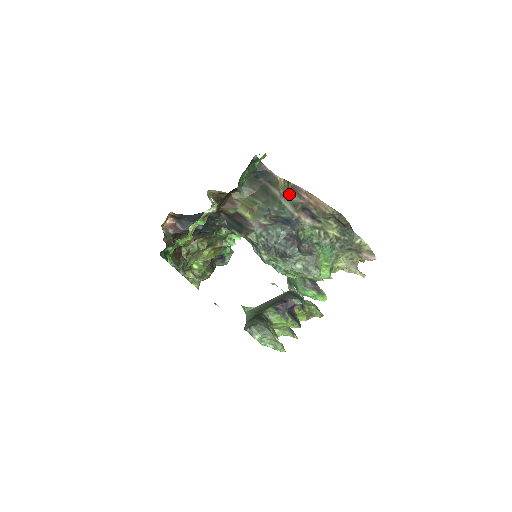
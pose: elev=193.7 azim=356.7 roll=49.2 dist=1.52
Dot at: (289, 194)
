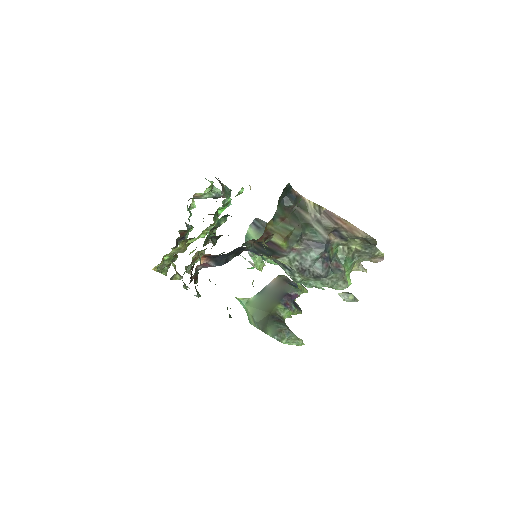
Dot at: (321, 219)
